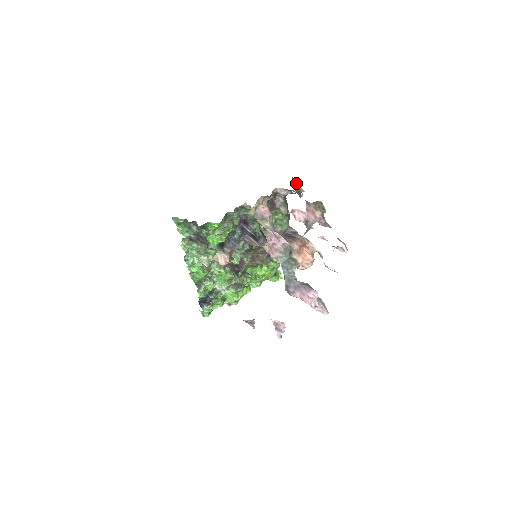
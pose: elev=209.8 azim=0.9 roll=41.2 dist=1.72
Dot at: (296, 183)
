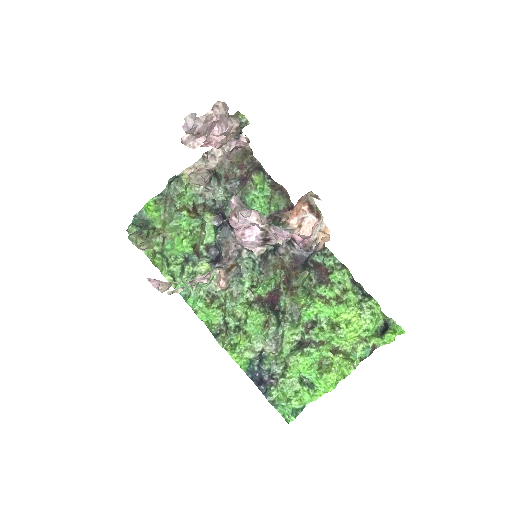
Dot at: occluded
